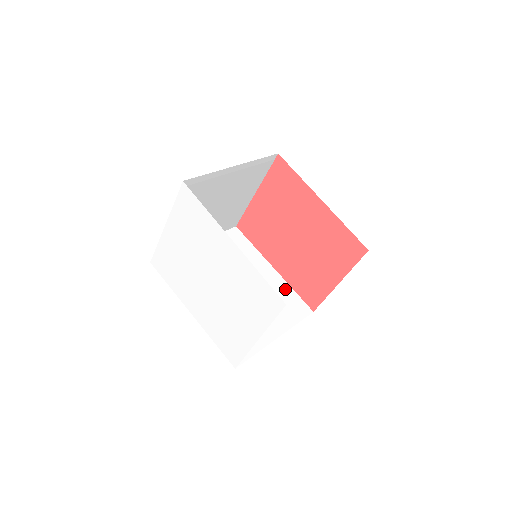
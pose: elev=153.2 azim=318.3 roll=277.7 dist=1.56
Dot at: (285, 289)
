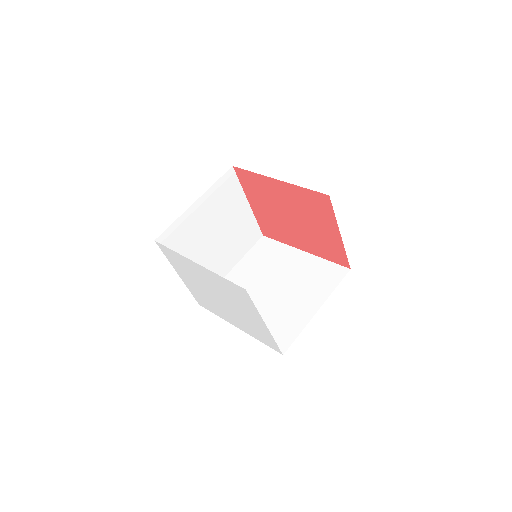
Dot at: (318, 264)
